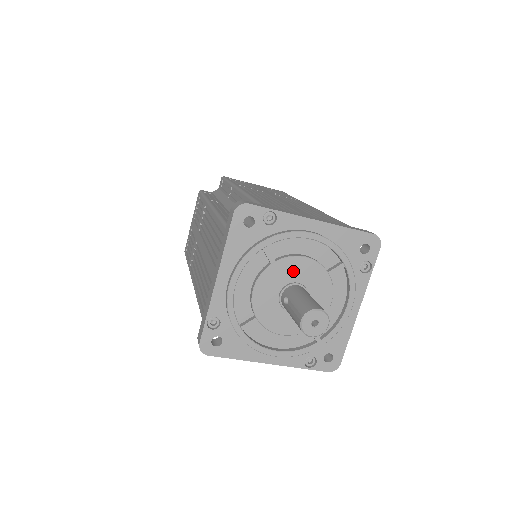
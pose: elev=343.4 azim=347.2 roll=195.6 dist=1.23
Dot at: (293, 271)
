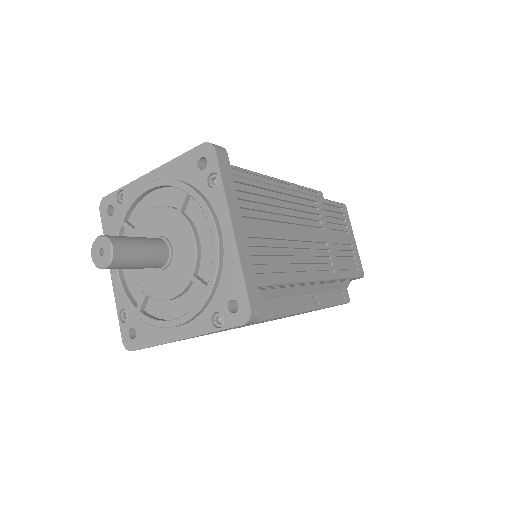
Dot at: (179, 236)
